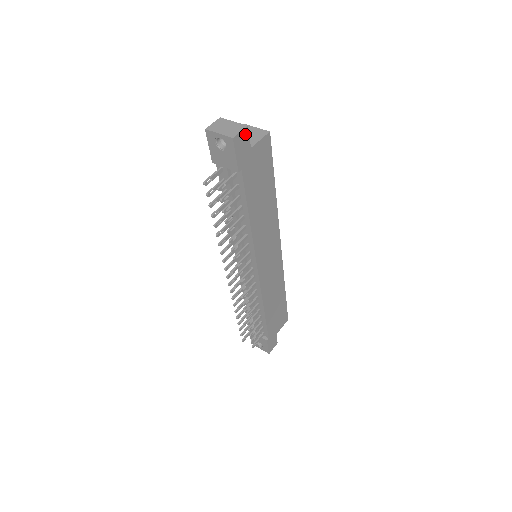
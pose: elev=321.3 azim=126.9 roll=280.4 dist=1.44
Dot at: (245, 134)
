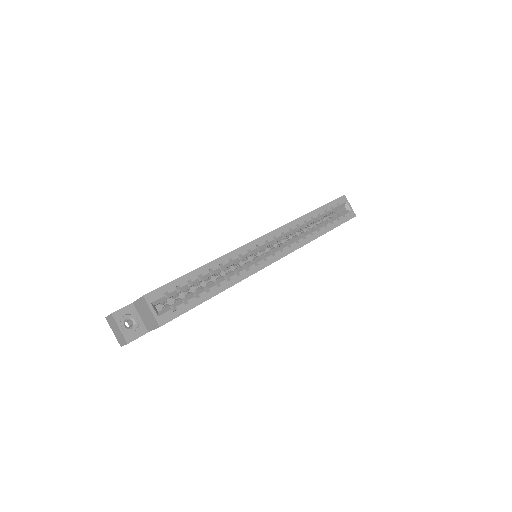
Dot at: (131, 341)
